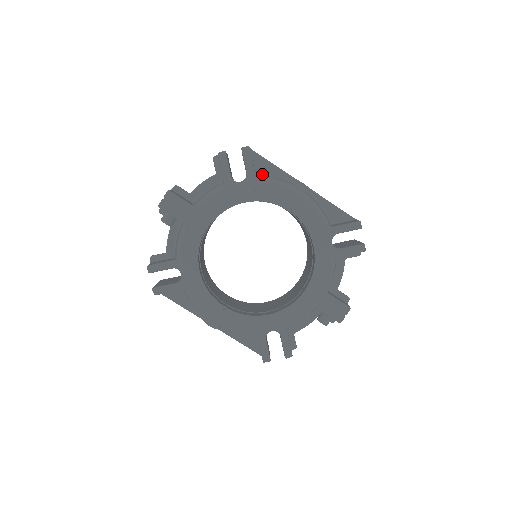
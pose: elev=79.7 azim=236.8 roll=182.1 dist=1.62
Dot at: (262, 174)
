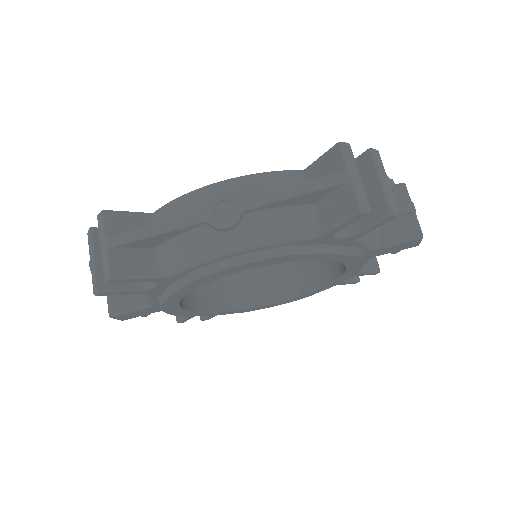
Dot at: (161, 247)
